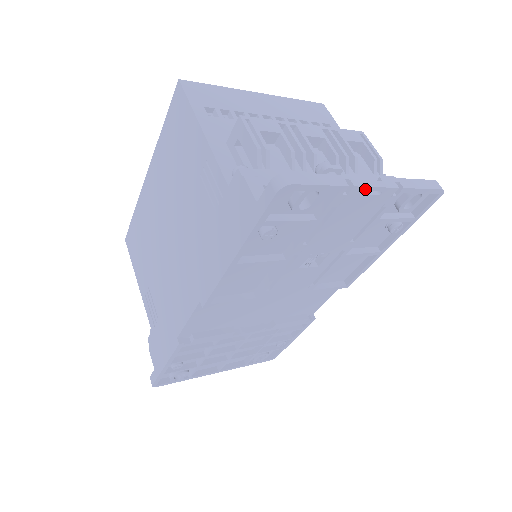
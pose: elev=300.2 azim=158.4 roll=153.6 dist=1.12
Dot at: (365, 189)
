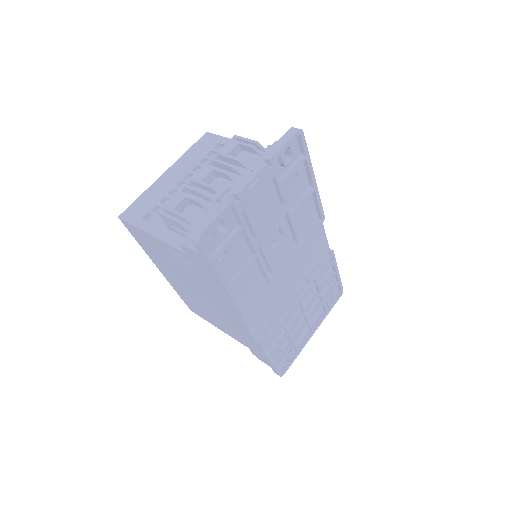
Dot at: (246, 188)
